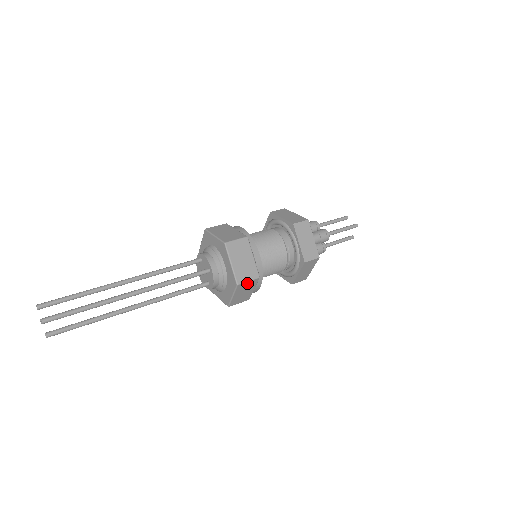
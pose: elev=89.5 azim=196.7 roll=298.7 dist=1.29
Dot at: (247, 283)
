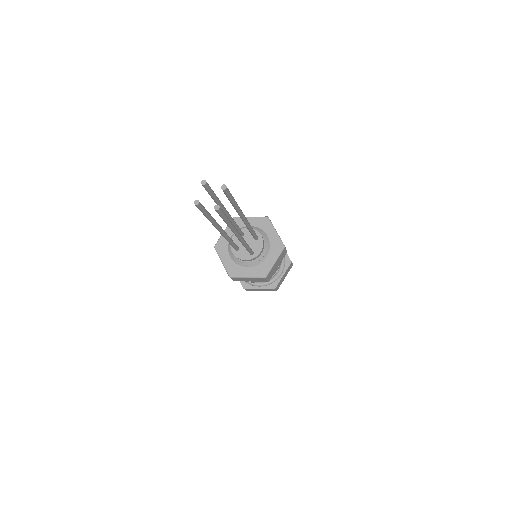
Dot at: (284, 251)
